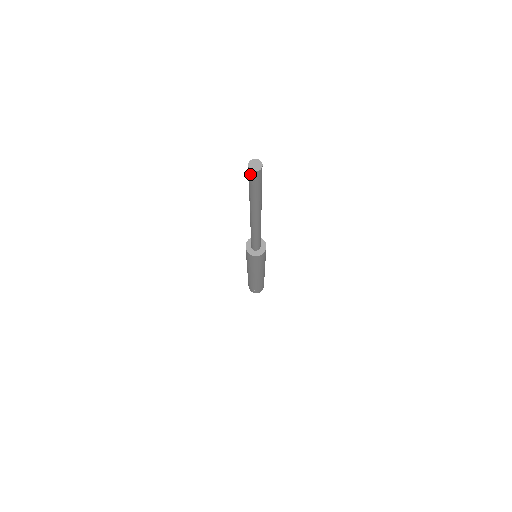
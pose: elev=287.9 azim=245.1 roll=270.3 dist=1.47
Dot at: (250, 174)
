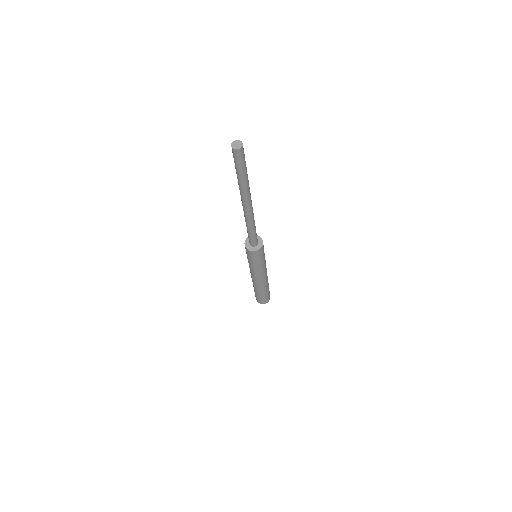
Dot at: (233, 153)
